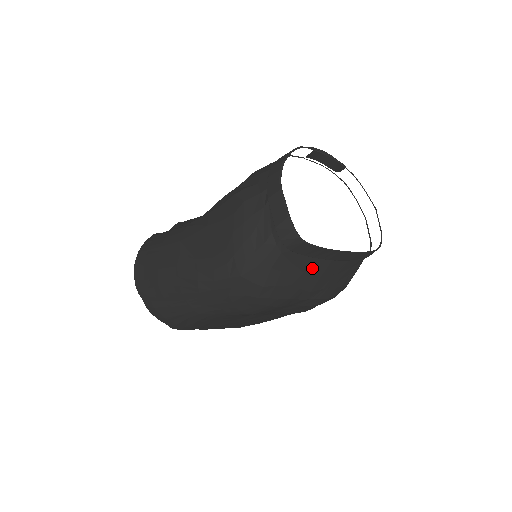
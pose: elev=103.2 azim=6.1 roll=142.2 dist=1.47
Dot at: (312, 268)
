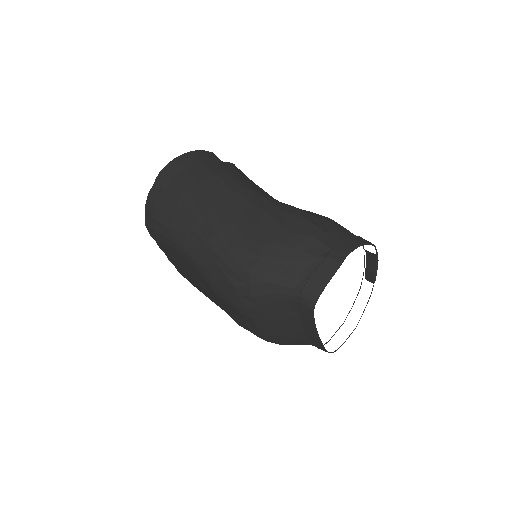
Dot at: (290, 321)
